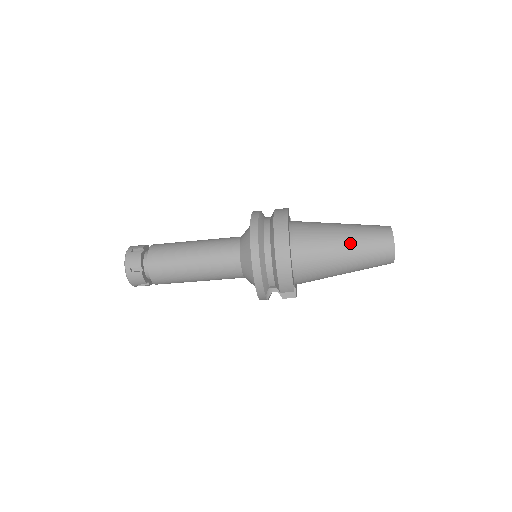
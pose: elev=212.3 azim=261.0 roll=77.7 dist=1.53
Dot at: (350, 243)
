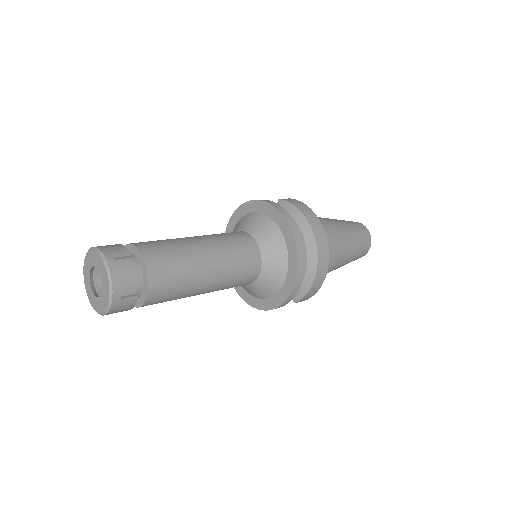
Dot at: (351, 245)
